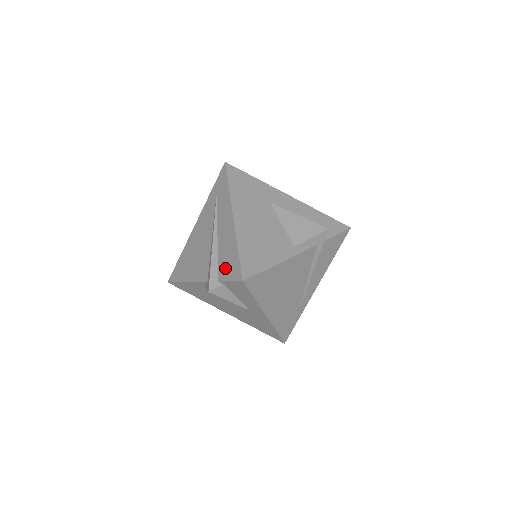
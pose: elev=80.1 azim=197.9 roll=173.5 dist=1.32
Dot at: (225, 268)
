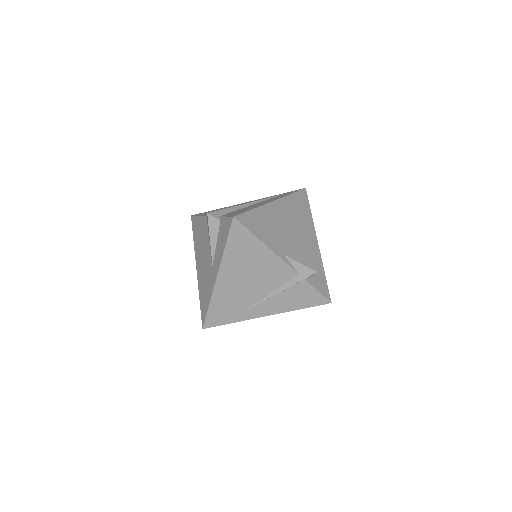
Dot at: (233, 213)
